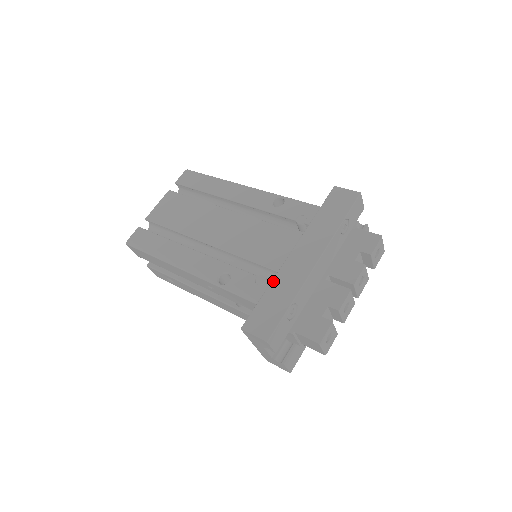
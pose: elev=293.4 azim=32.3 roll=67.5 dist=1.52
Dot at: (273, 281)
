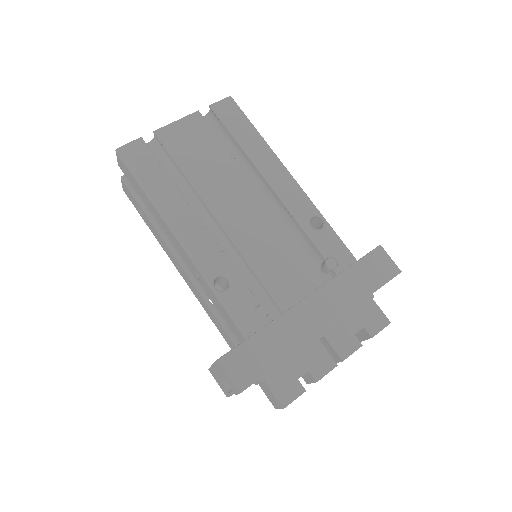
Dot at: (274, 322)
